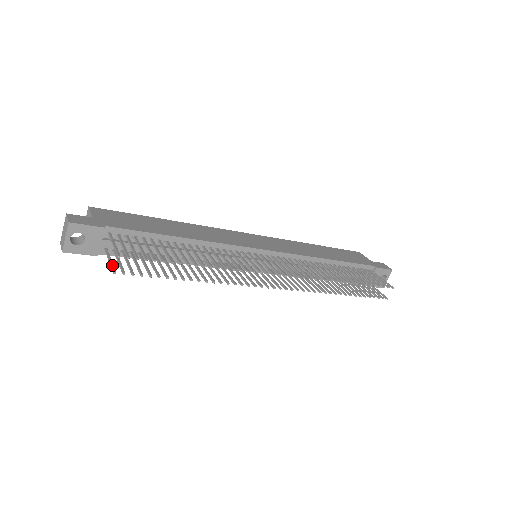
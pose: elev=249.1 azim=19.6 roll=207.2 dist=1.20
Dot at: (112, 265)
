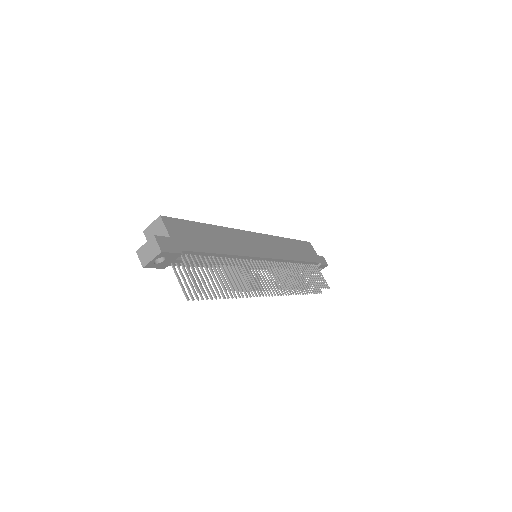
Dot at: (184, 289)
